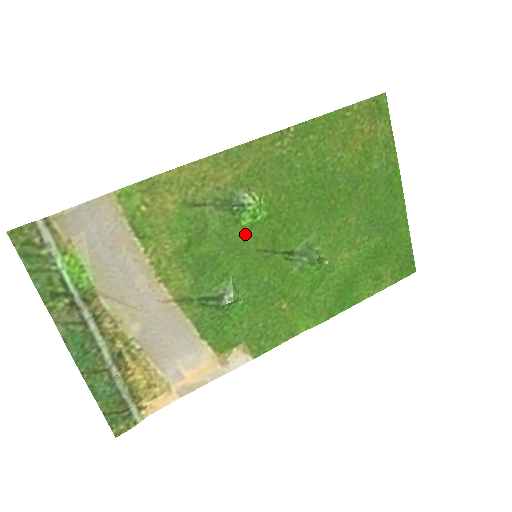
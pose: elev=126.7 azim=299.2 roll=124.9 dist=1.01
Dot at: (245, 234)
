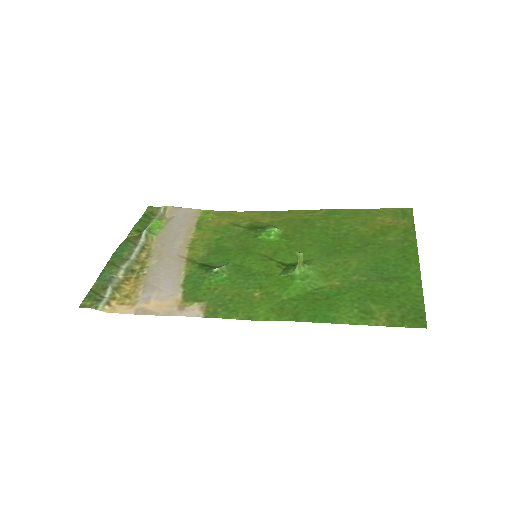
Dot at: (257, 243)
